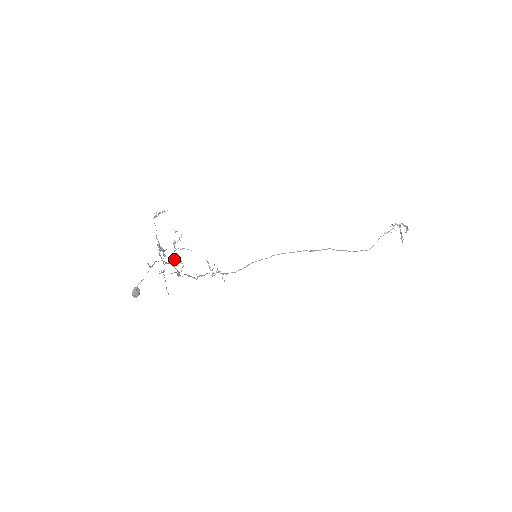
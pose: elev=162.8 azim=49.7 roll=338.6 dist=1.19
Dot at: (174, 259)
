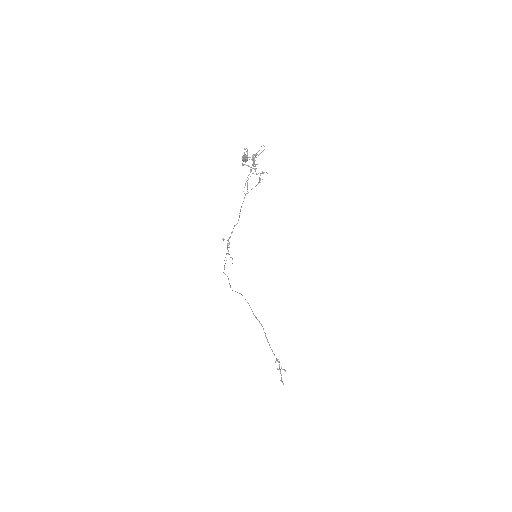
Dot at: occluded
